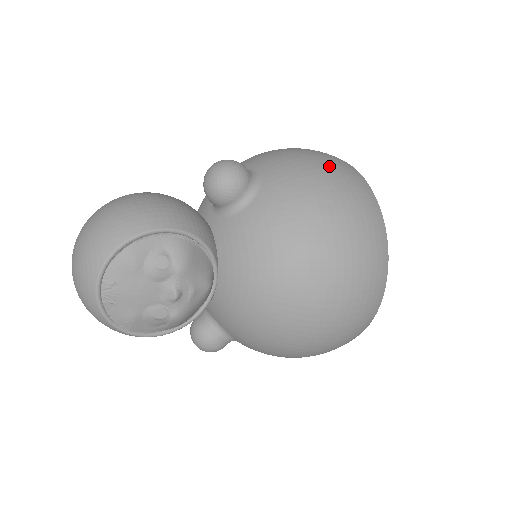
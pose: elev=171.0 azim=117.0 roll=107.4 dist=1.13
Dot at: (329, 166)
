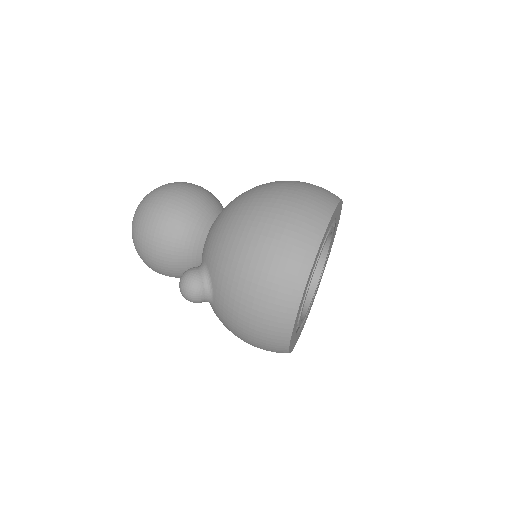
Dot at: (254, 339)
